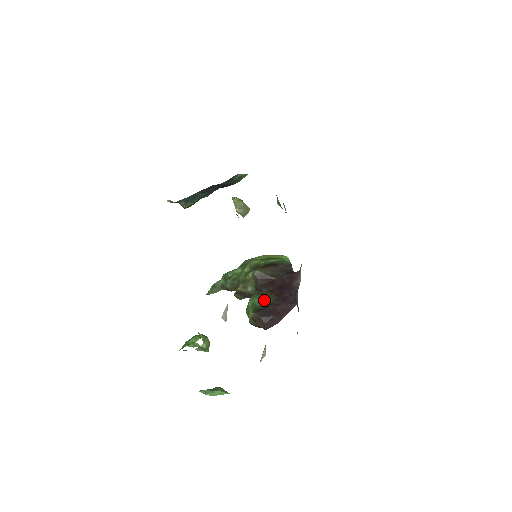
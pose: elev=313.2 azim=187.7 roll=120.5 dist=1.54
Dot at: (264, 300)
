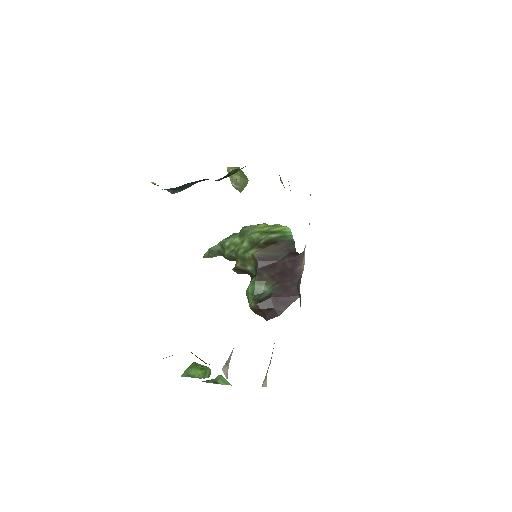
Dot at: (265, 287)
